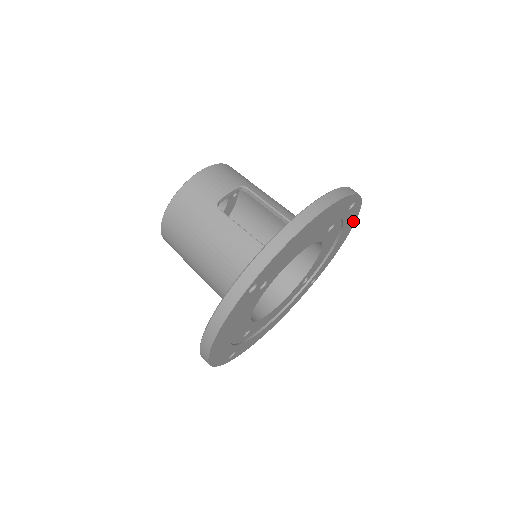
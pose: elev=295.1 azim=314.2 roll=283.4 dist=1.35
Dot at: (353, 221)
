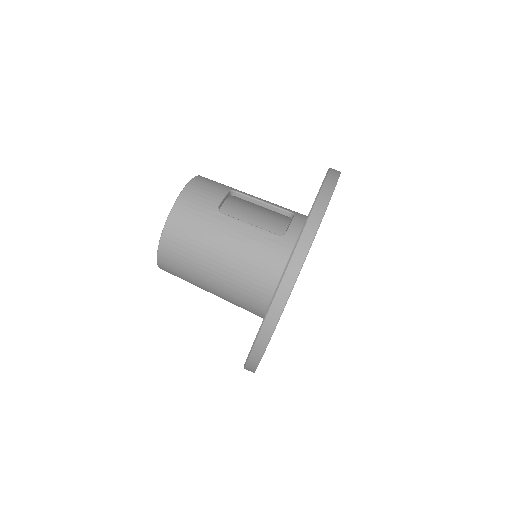
Dot at: occluded
